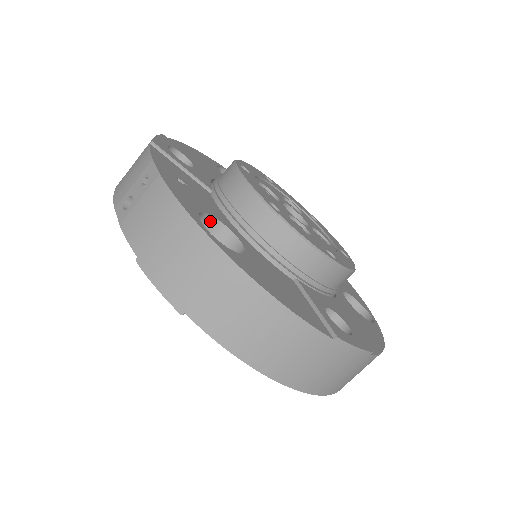
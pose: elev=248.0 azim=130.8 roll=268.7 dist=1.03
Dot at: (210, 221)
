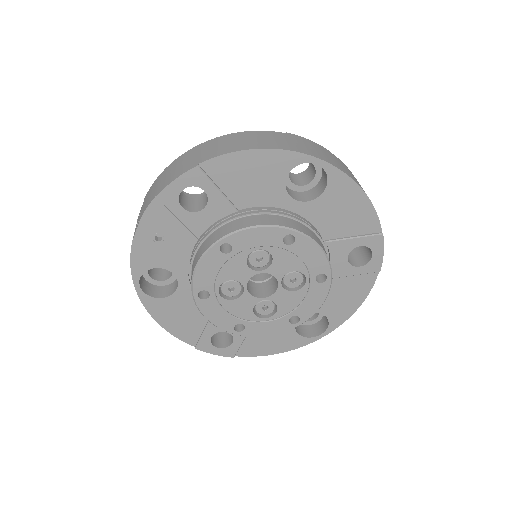
Dot at: (188, 196)
